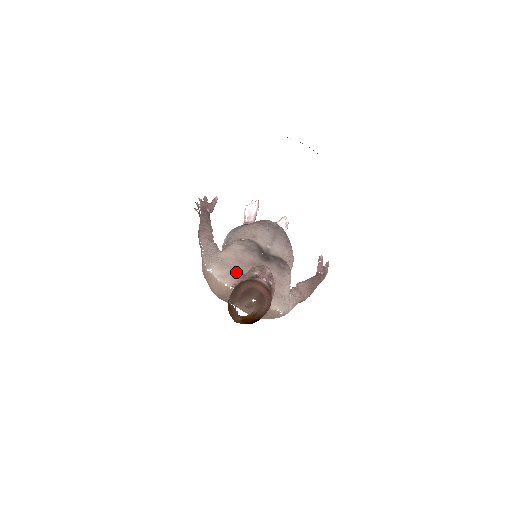
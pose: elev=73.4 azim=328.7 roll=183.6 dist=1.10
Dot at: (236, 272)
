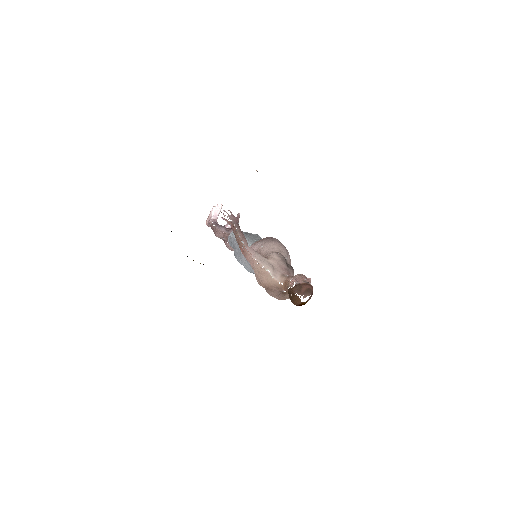
Dot at: (281, 274)
